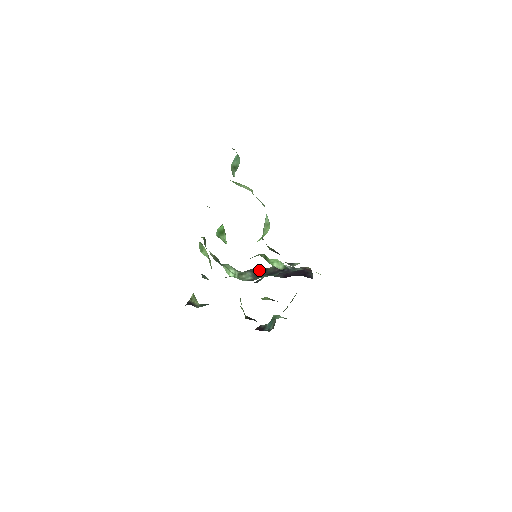
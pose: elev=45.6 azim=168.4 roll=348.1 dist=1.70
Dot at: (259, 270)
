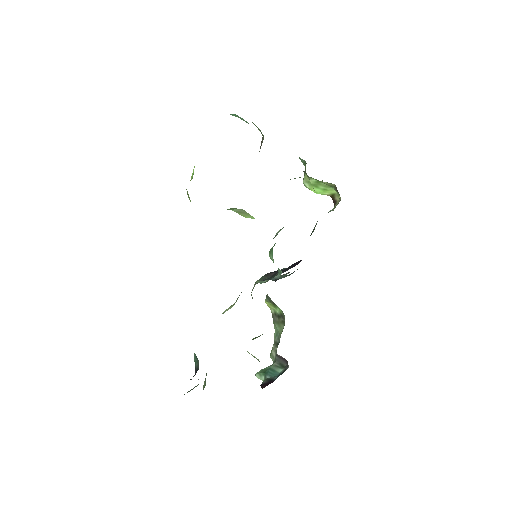
Dot at: occluded
